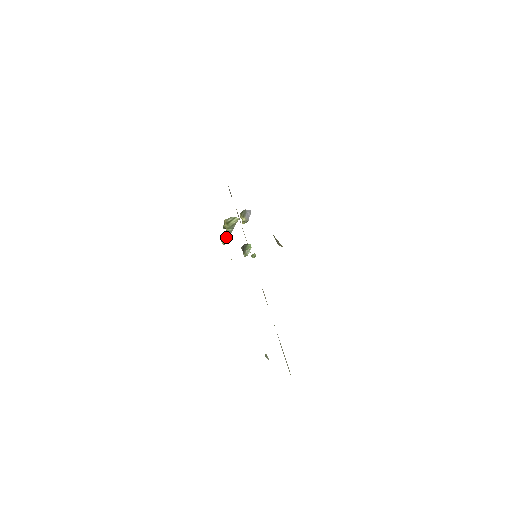
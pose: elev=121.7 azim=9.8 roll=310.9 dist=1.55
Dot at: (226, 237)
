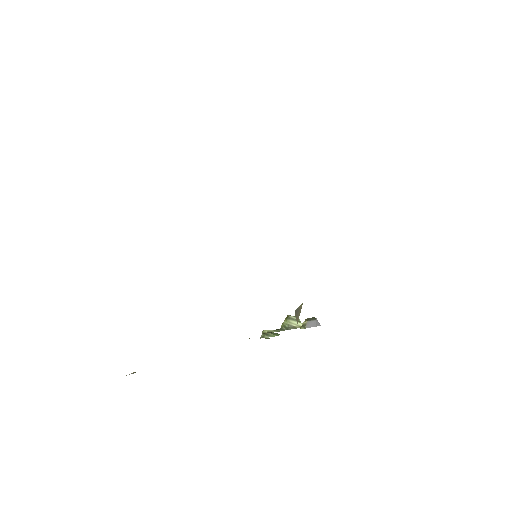
Dot at: occluded
